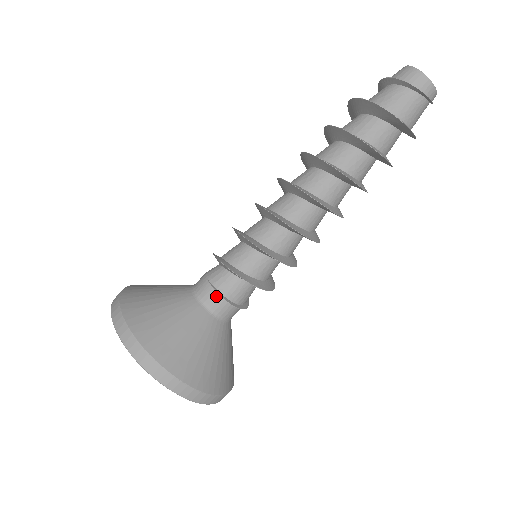
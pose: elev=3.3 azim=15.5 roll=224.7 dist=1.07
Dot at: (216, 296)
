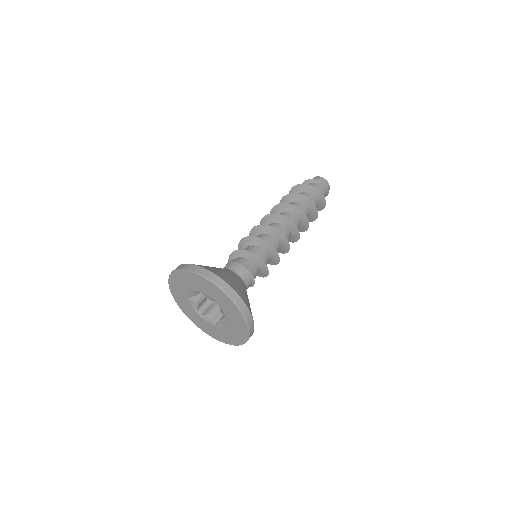
Dot at: (248, 274)
